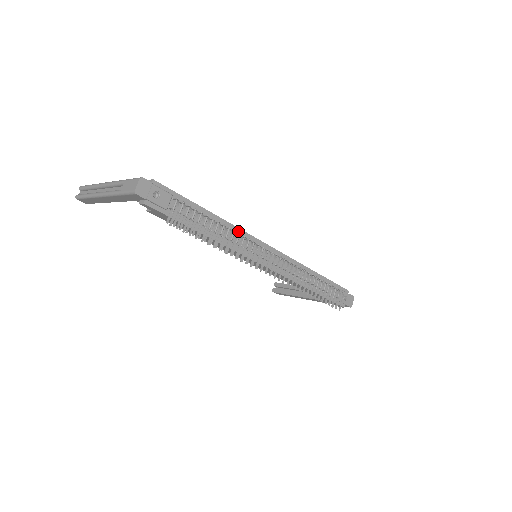
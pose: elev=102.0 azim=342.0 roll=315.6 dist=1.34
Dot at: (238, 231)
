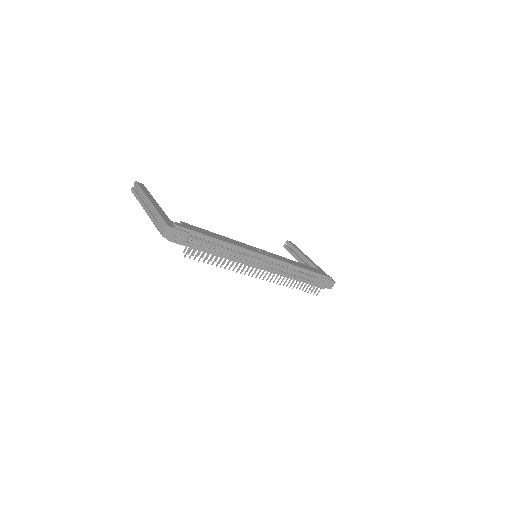
Dot at: (240, 249)
